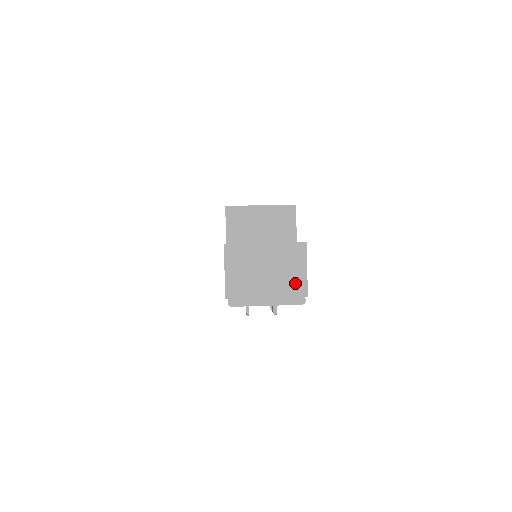
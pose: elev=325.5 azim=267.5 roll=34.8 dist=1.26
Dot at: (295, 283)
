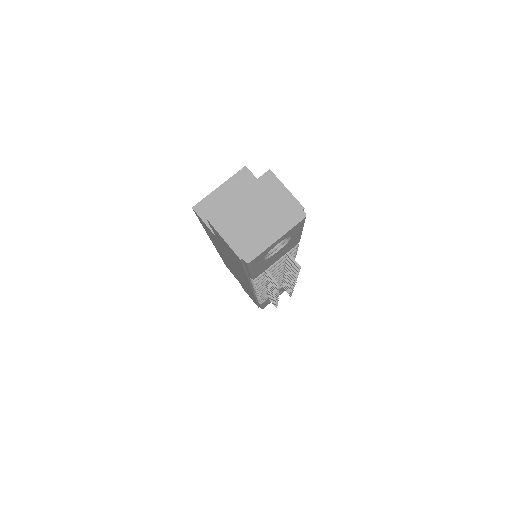
Dot at: (286, 206)
